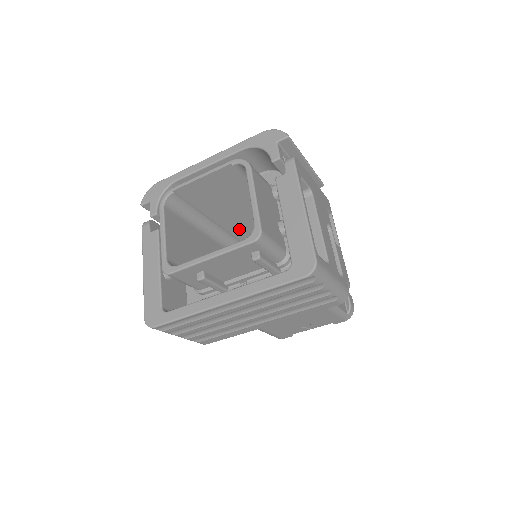
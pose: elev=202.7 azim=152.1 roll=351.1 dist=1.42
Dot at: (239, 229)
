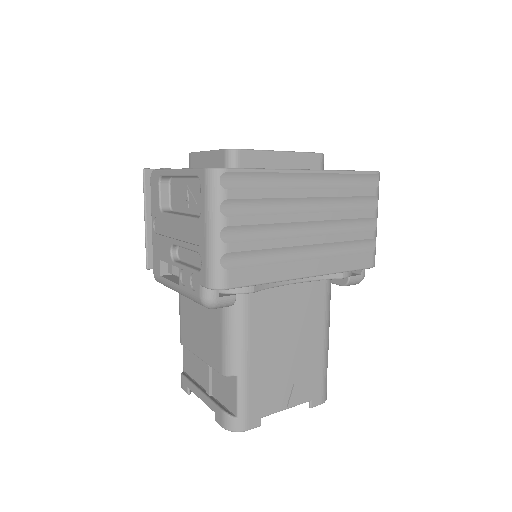
Dot at: occluded
